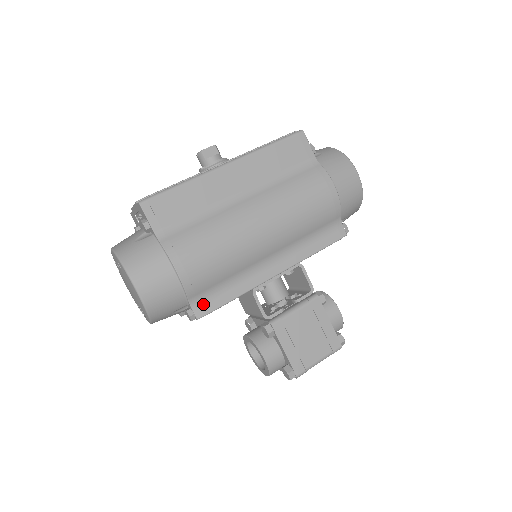
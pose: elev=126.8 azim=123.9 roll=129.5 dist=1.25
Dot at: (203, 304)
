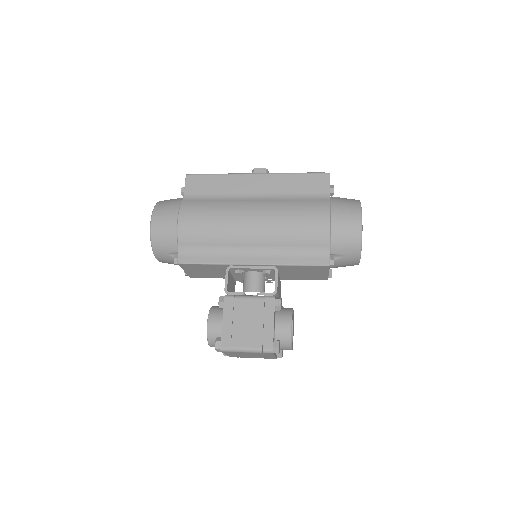
Dot at: (187, 255)
